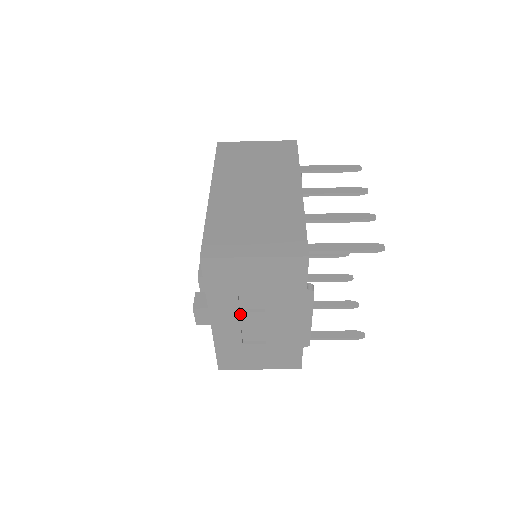
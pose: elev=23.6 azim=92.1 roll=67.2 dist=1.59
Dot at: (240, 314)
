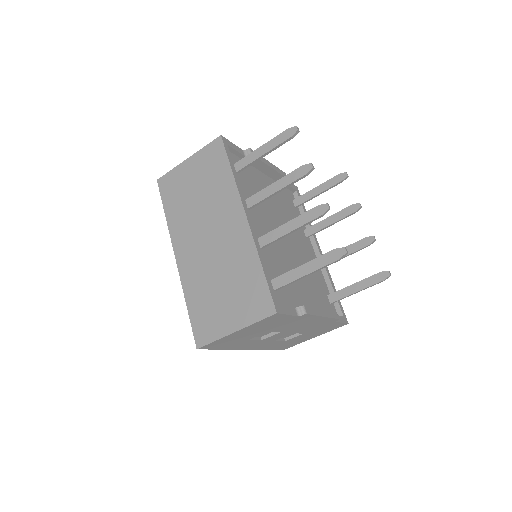
Dot at: (263, 340)
